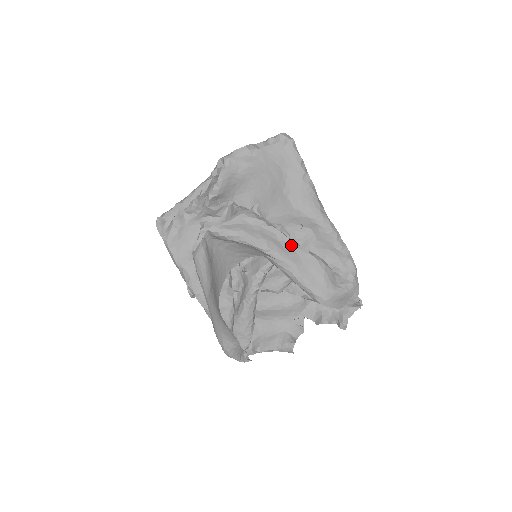
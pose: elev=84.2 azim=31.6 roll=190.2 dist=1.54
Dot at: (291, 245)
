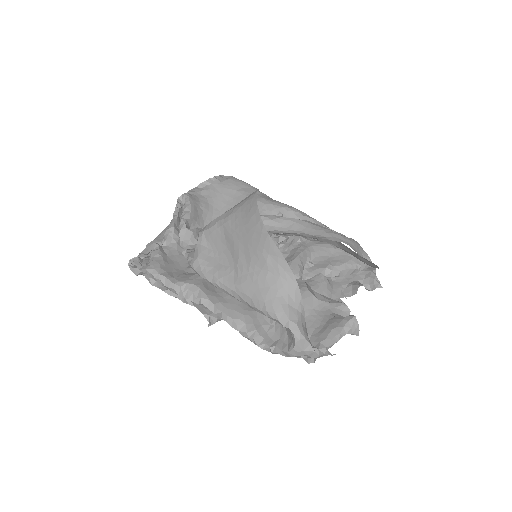
Dot at: (285, 218)
